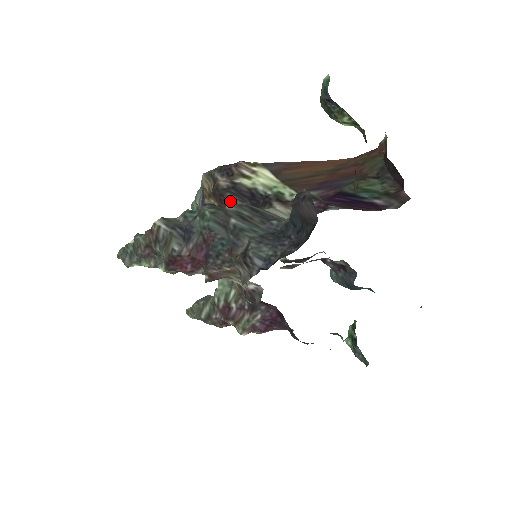
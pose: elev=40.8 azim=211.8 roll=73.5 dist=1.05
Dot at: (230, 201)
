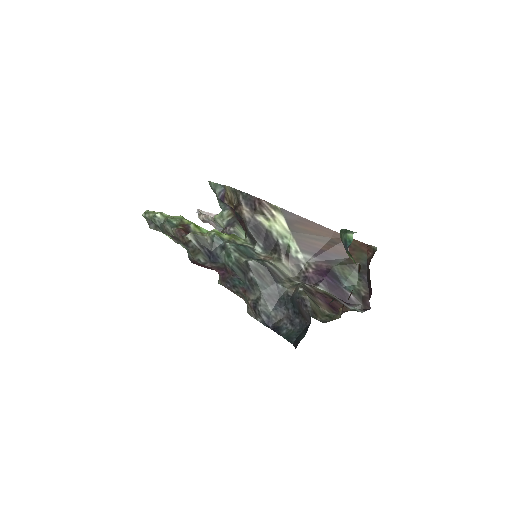
Dot at: (249, 233)
